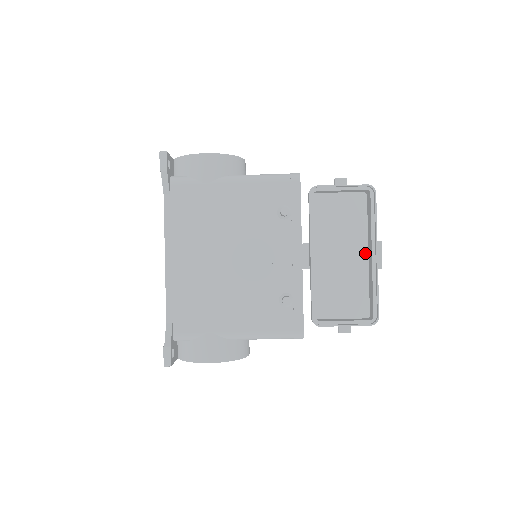
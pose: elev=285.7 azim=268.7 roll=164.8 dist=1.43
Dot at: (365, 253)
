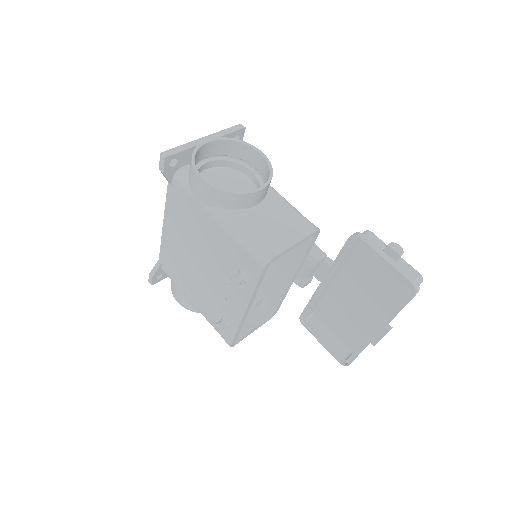
Dot at: (381, 317)
